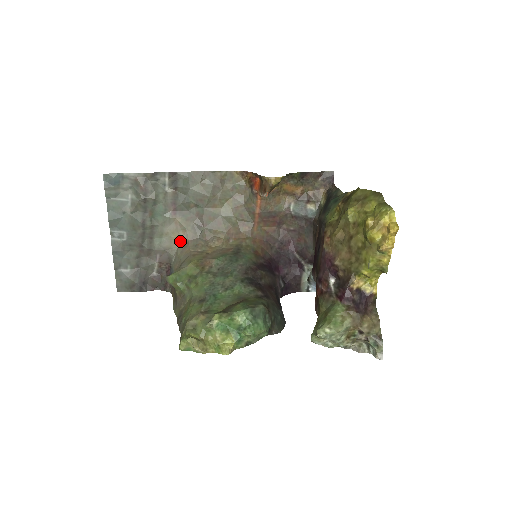
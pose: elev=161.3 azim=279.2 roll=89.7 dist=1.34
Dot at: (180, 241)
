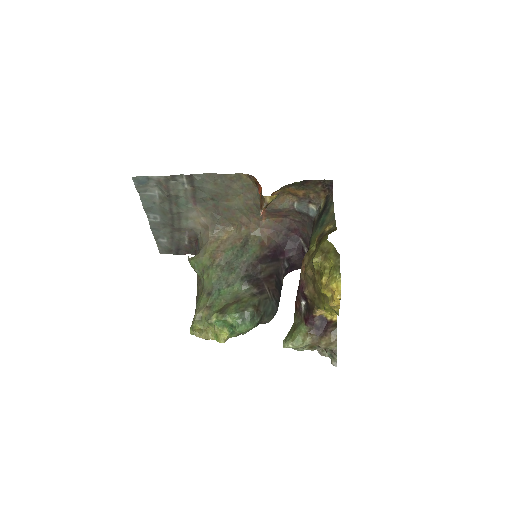
Dot at: (202, 225)
